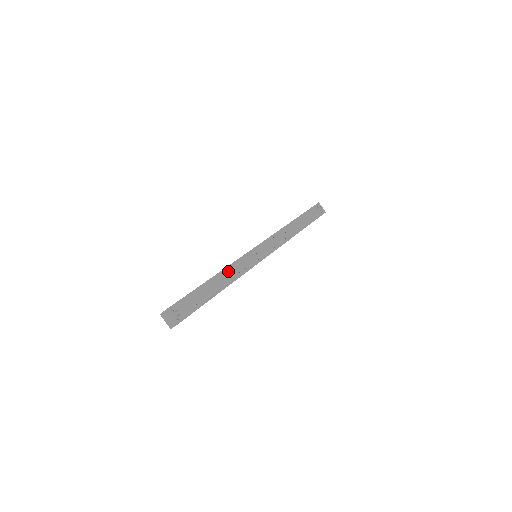
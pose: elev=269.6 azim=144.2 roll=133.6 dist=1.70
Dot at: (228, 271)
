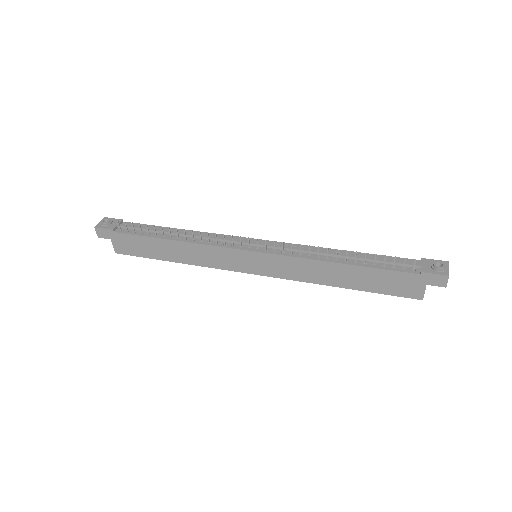
Dot at: occluded
